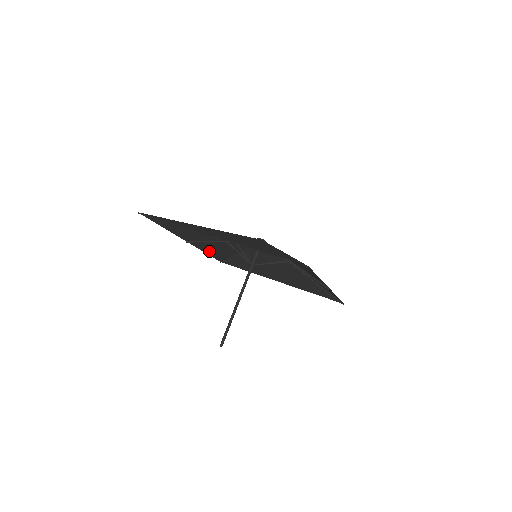
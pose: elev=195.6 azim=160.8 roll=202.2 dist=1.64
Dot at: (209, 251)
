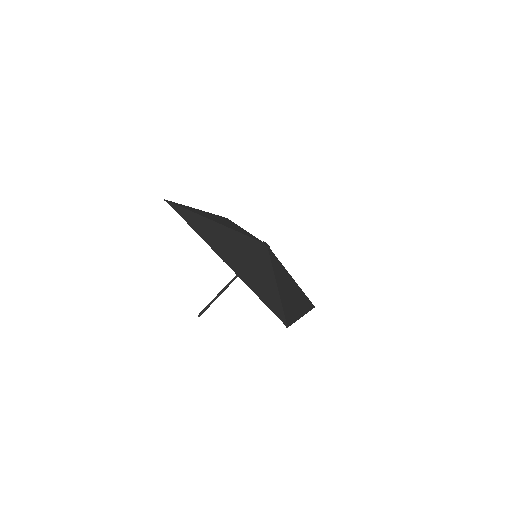
Dot at: occluded
